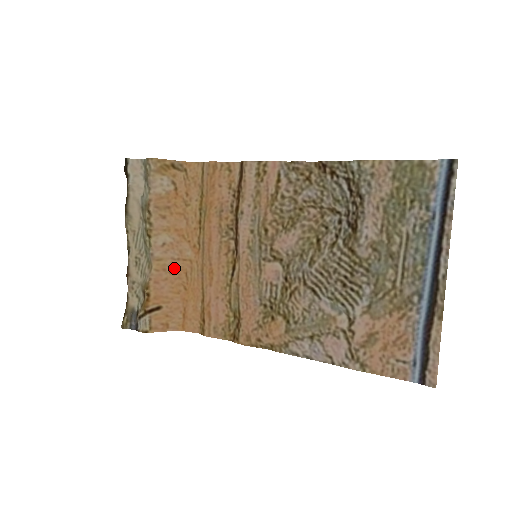
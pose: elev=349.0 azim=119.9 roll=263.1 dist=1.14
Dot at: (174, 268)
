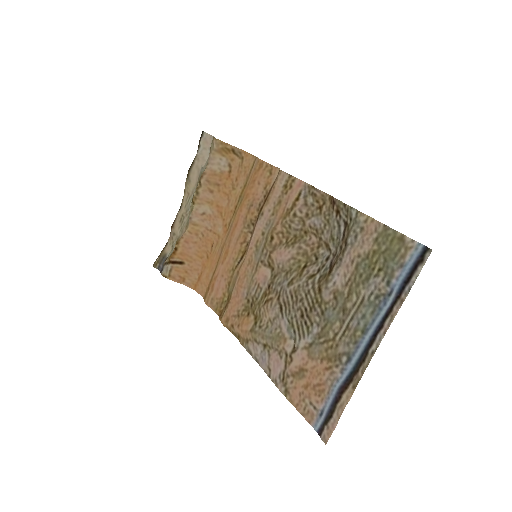
Dot at: (205, 236)
